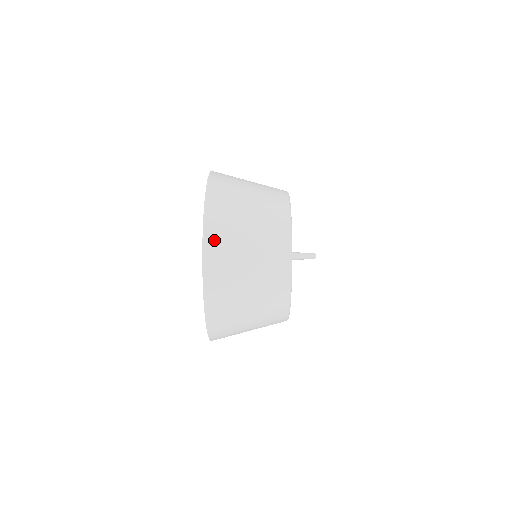
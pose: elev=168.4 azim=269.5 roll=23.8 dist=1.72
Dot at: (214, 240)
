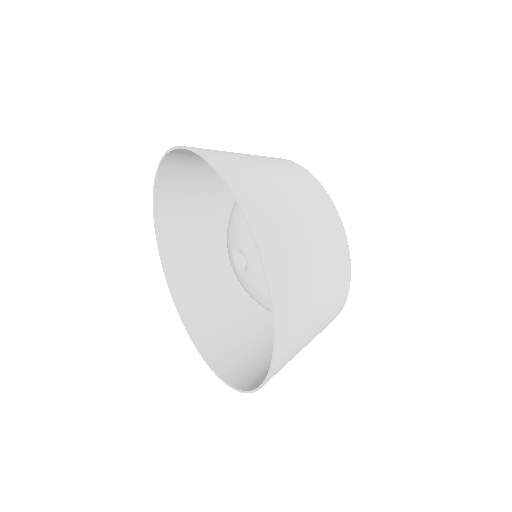
Dot at: (282, 358)
